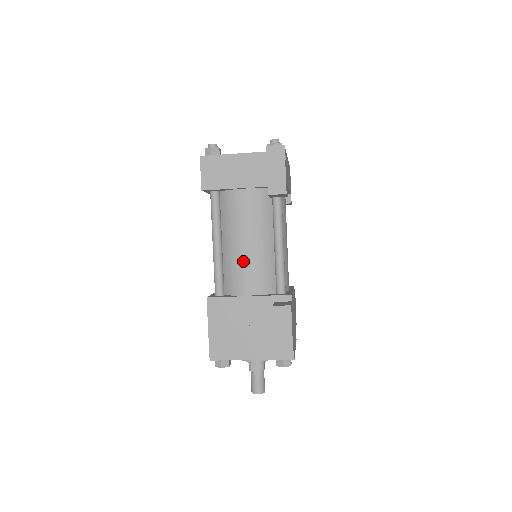
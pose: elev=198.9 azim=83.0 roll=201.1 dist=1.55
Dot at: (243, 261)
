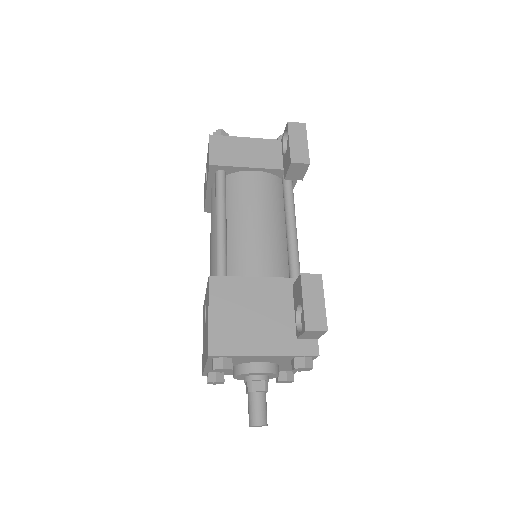
Dot at: (253, 241)
